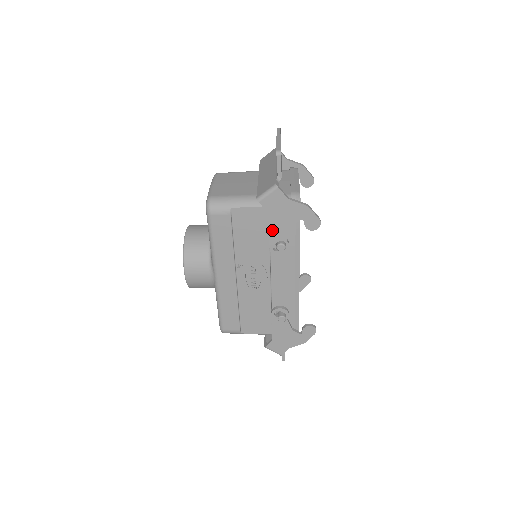
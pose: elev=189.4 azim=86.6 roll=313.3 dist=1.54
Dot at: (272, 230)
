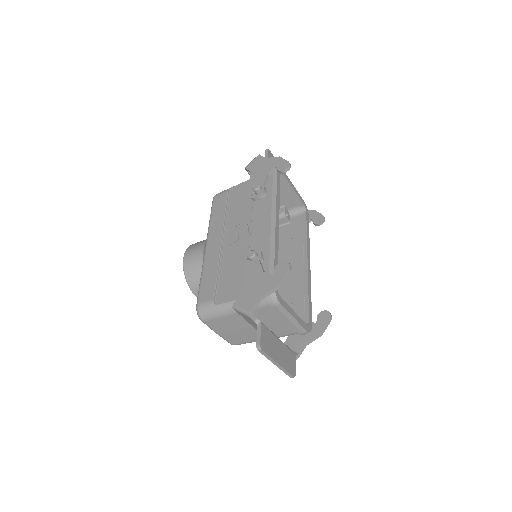
Dot at: (252, 182)
